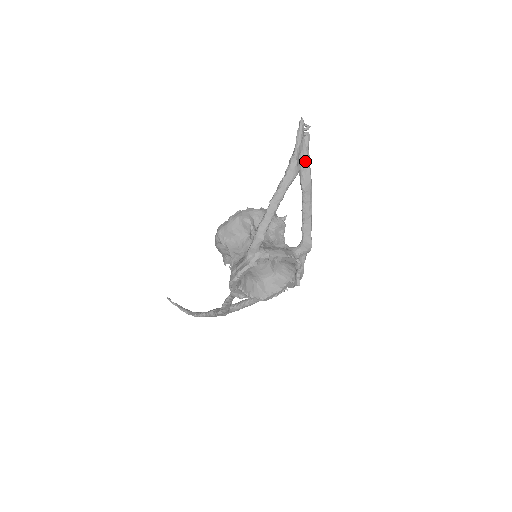
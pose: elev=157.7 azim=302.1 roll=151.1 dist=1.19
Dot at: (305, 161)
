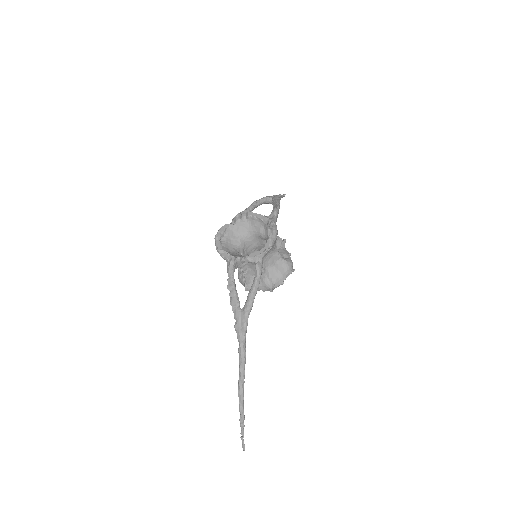
Dot at: occluded
